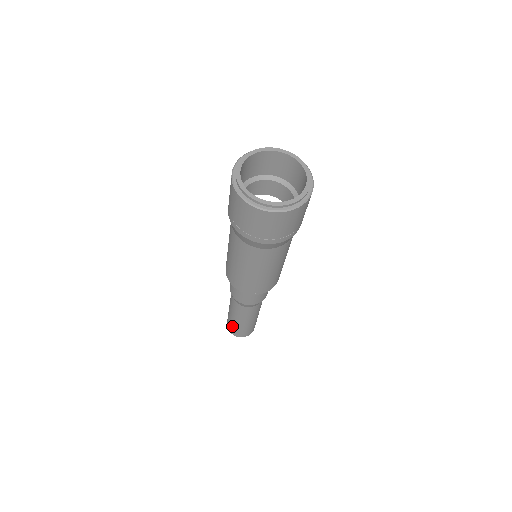
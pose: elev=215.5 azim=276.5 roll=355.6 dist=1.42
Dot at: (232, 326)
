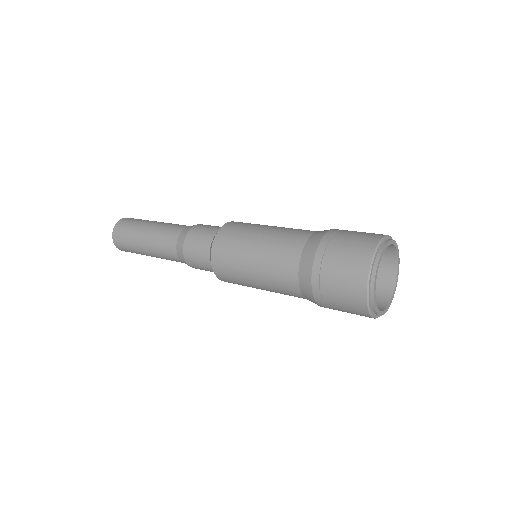
Dot at: (128, 243)
